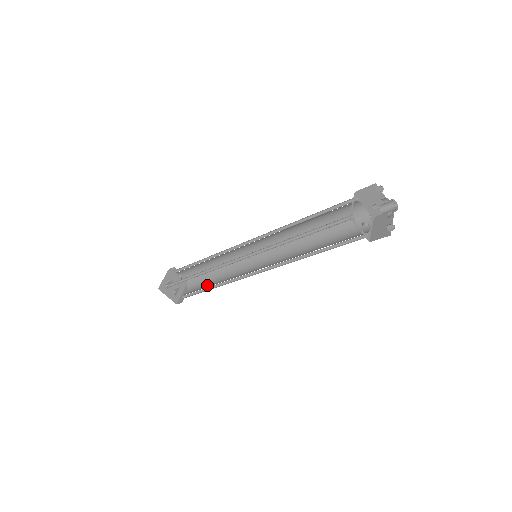
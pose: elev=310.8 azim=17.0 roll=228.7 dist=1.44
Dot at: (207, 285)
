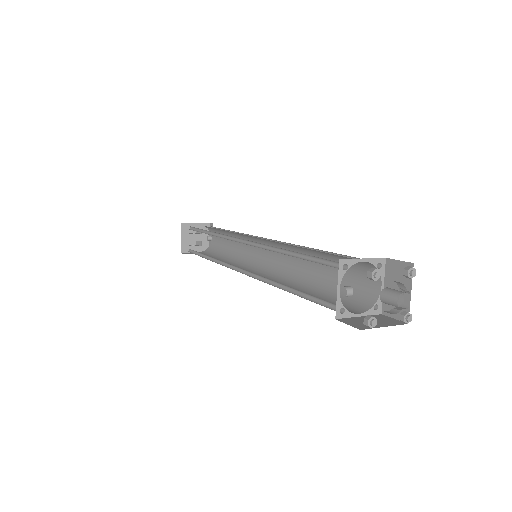
Dot at: occluded
